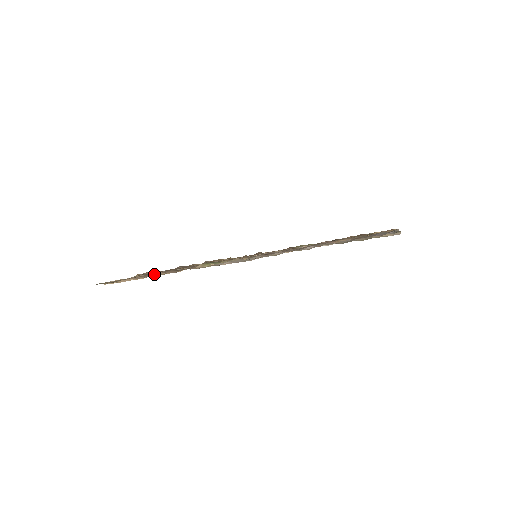
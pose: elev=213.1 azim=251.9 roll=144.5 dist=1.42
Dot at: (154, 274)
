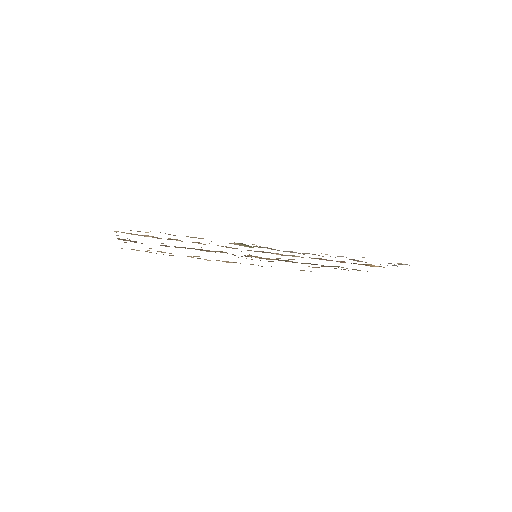
Dot at: occluded
